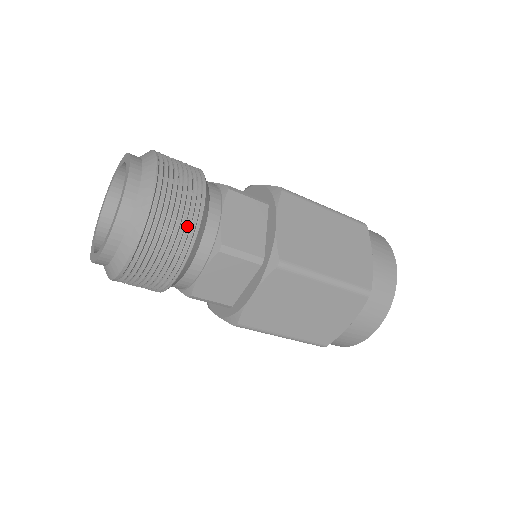
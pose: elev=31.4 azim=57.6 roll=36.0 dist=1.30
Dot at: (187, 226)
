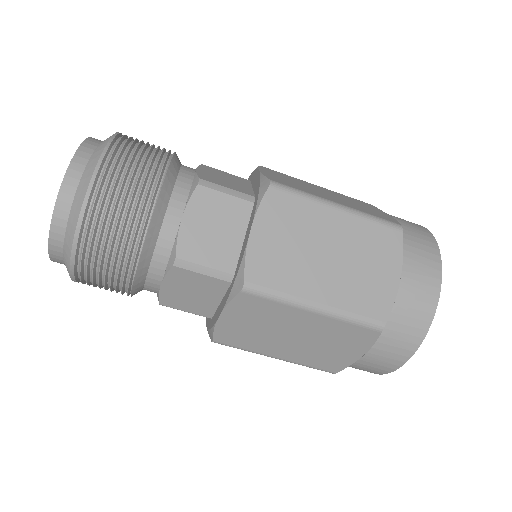
Dot at: (156, 161)
